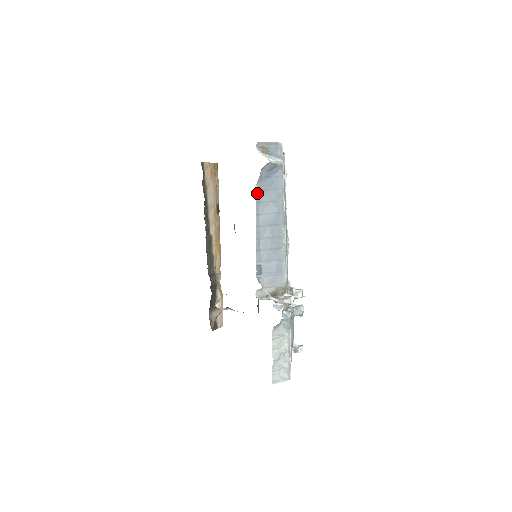
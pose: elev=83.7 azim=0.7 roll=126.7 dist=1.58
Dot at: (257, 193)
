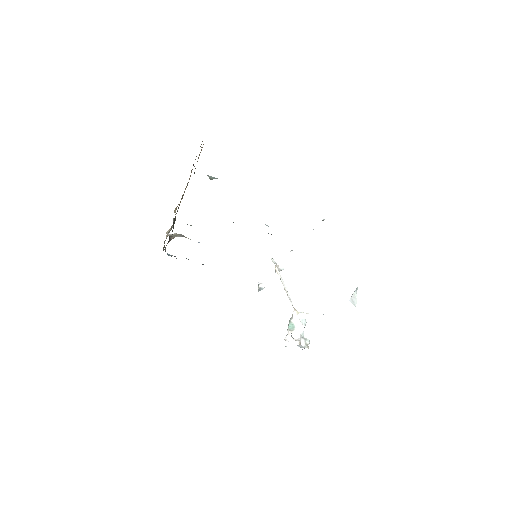
Dot at: occluded
